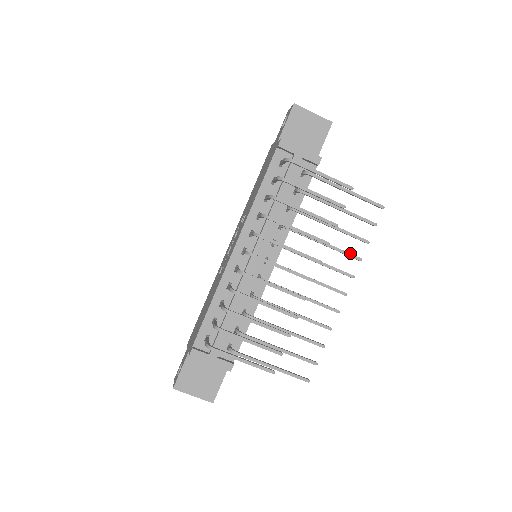
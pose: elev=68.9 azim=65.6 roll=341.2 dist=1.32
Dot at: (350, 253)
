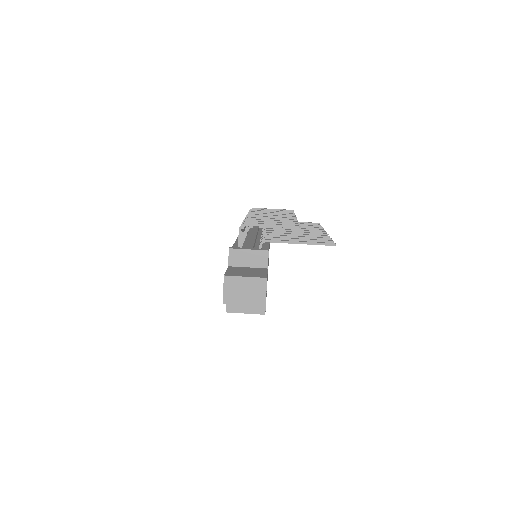
Dot at: (314, 227)
